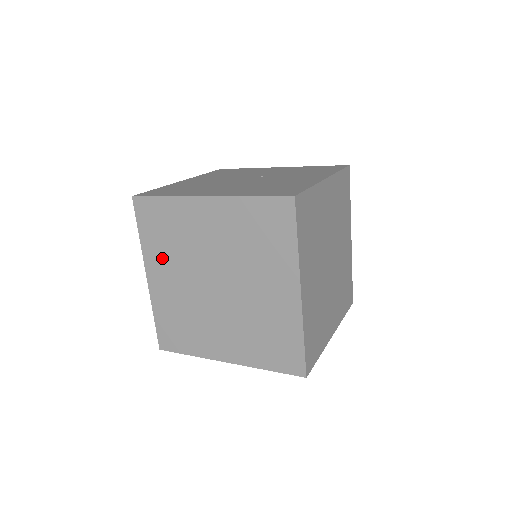
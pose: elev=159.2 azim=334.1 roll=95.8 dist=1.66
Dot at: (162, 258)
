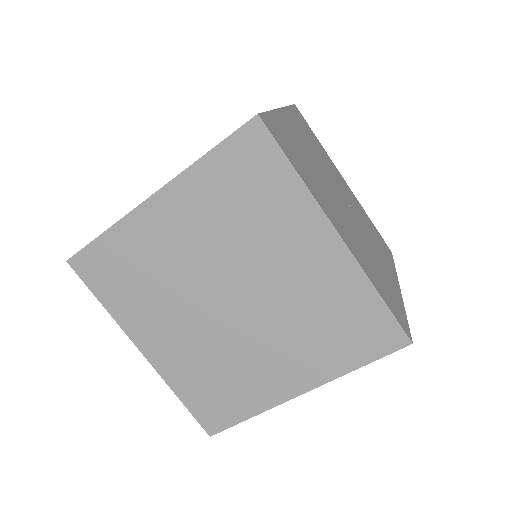
Dot at: (201, 208)
